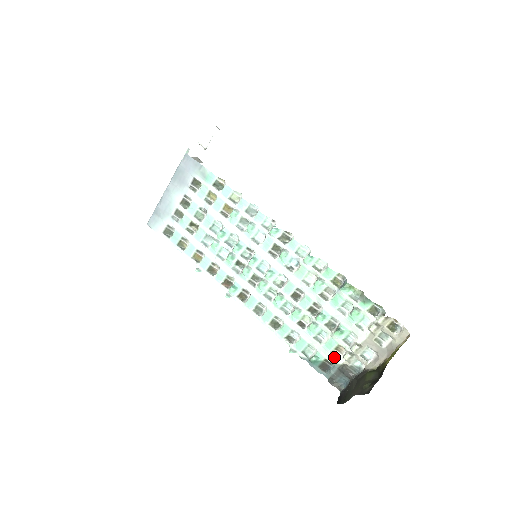
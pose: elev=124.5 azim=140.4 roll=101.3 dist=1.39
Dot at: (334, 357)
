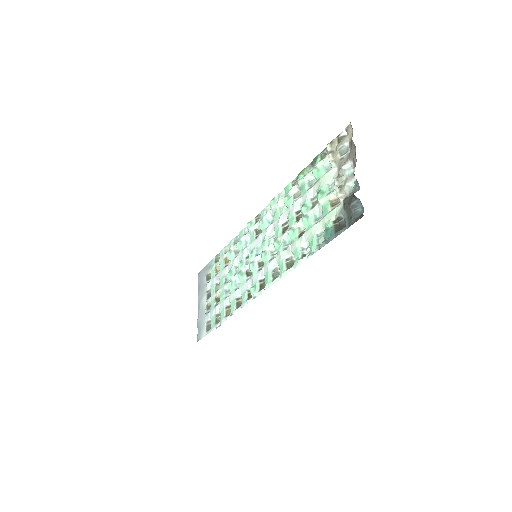
Dot at: (334, 209)
